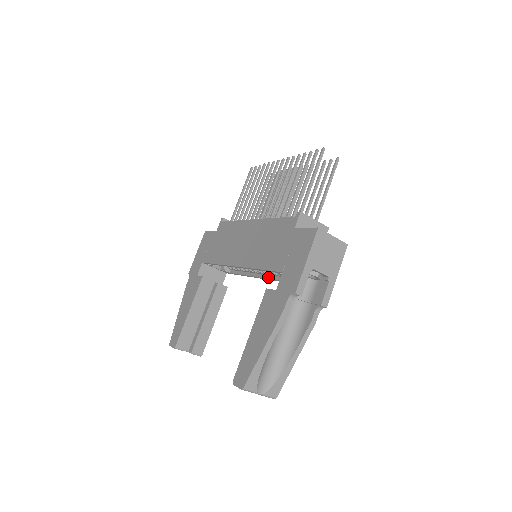
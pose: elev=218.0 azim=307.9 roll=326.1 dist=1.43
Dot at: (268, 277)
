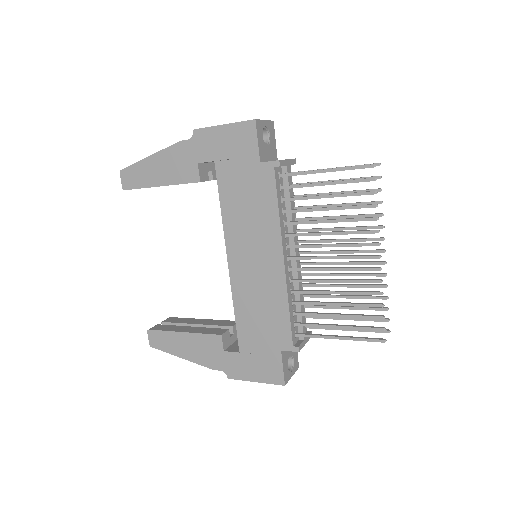
Dot at: occluded
